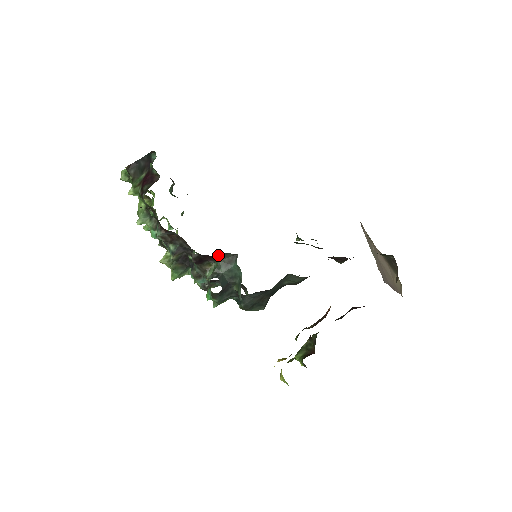
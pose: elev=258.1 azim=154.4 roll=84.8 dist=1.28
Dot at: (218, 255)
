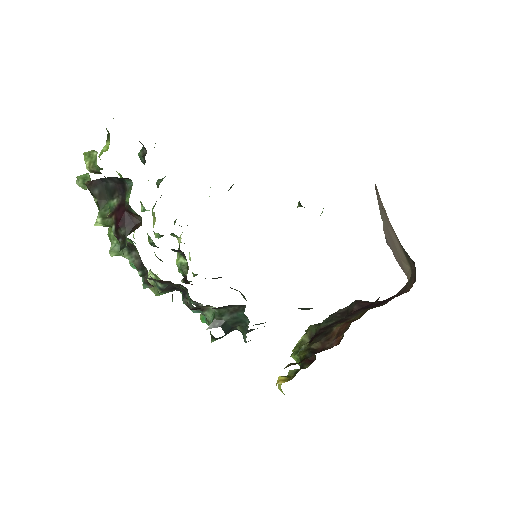
Dot at: (222, 307)
